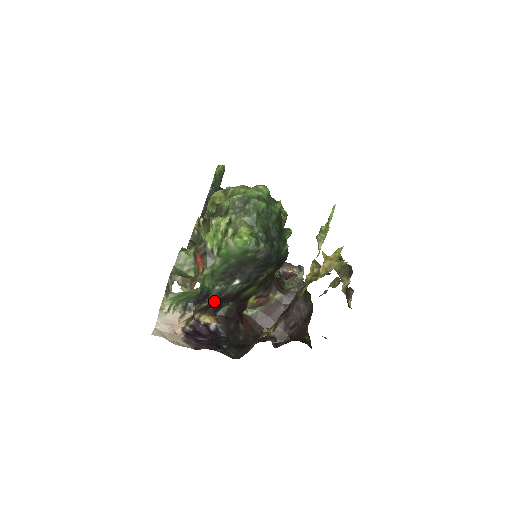
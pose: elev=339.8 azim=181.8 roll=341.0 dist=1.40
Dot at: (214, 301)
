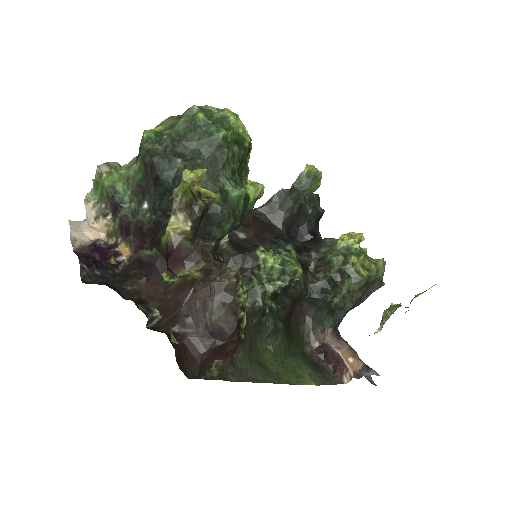
Dot at: (126, 221)
